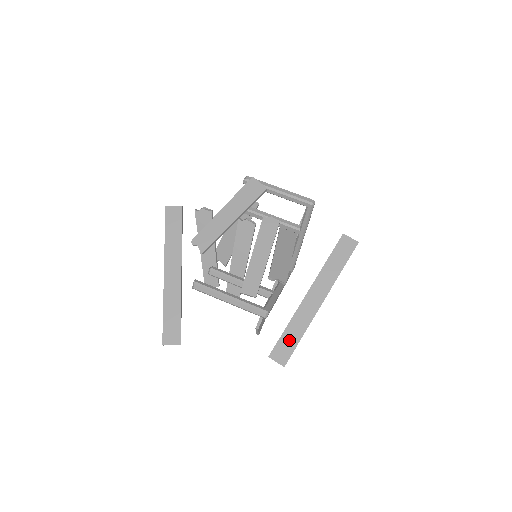
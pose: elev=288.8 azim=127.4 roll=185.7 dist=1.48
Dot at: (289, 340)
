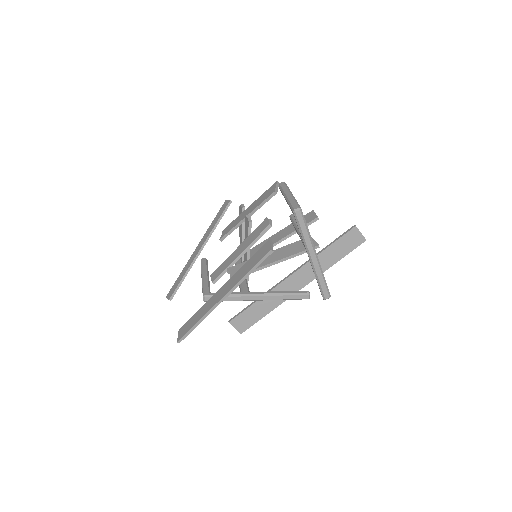
Dot at: (191, 322)
